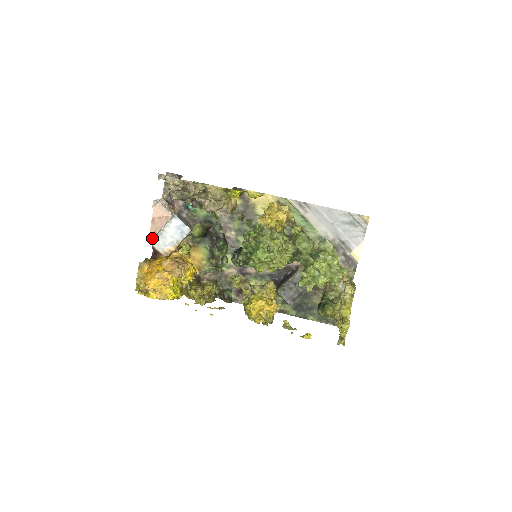
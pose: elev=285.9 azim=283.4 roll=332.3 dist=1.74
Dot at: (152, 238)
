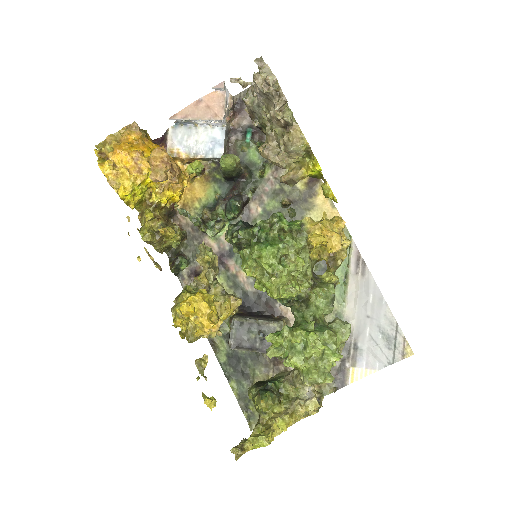
Dot at: (176, 118)
